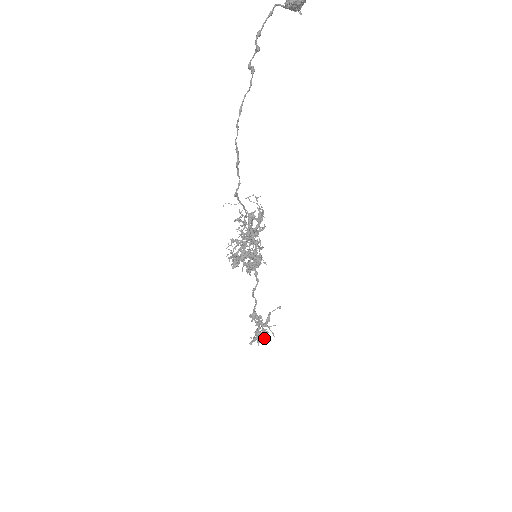
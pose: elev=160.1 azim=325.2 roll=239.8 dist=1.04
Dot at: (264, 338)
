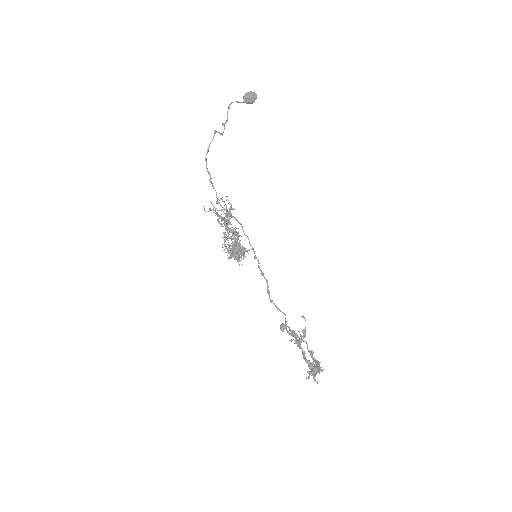
Dot at: (314, 368)
